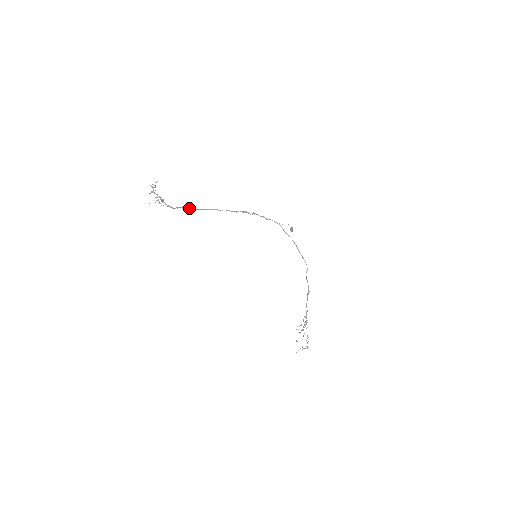
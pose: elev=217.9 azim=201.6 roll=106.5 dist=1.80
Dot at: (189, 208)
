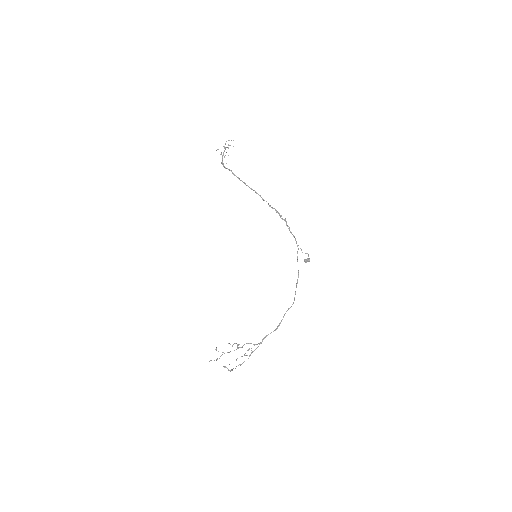
Dot at: occluded
